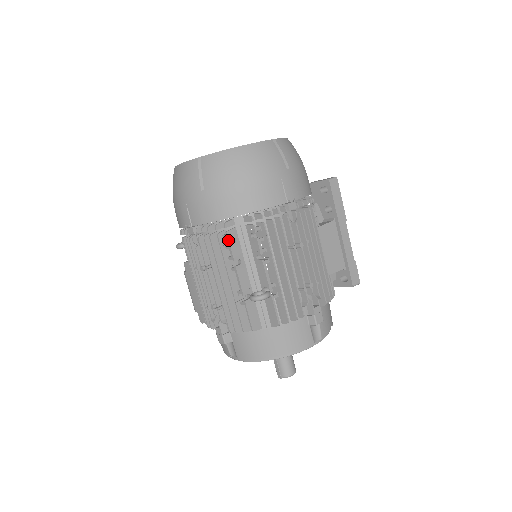
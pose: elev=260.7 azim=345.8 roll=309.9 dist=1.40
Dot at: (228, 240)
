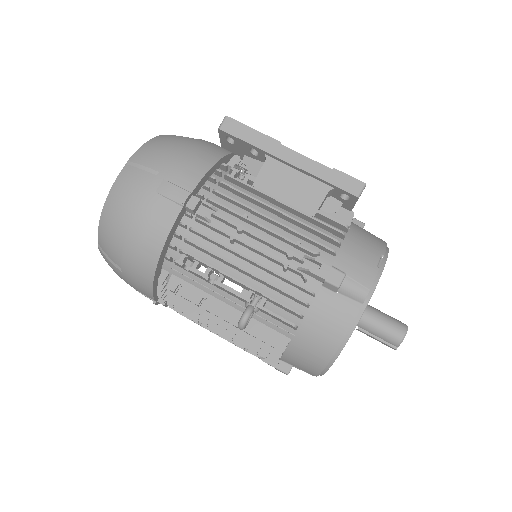
Dot at: (182, 289)
